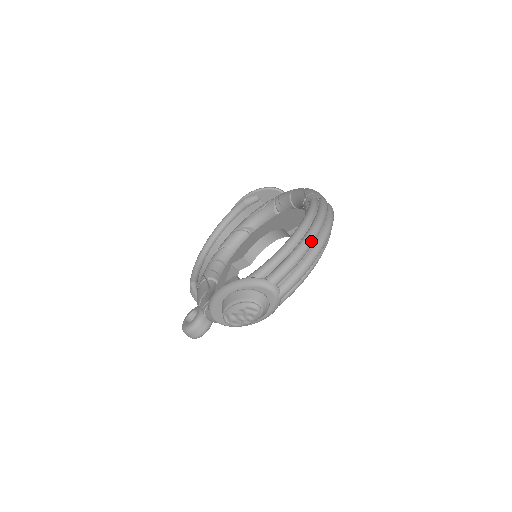
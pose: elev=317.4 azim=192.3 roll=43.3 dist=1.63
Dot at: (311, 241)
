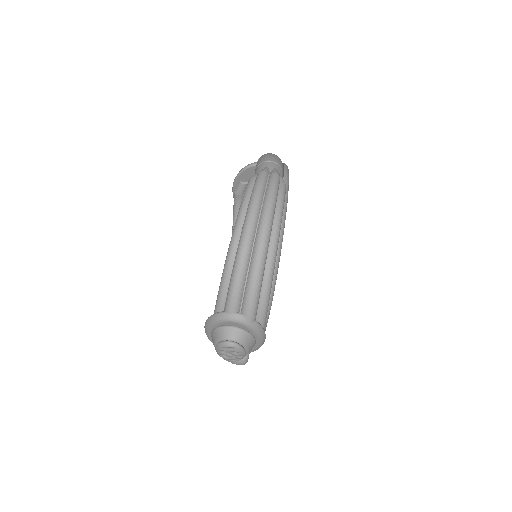
Dot at: (245, 246)
